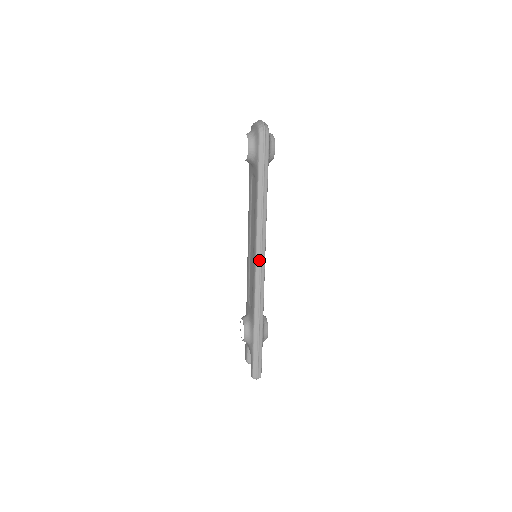
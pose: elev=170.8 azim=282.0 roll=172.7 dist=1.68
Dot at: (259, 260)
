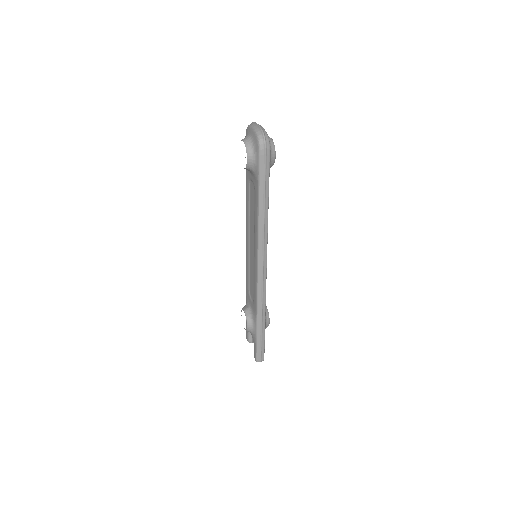
Dot at: (261, 266)
